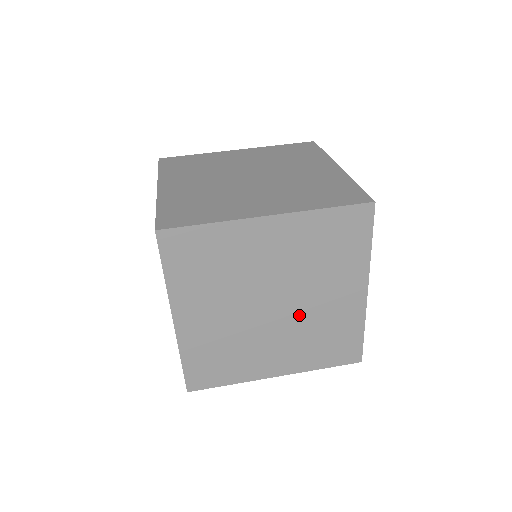
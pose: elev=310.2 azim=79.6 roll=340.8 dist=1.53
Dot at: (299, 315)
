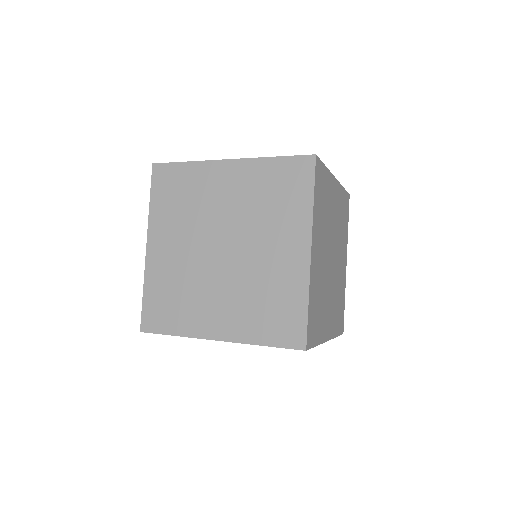
Dot at: (244, 266)
